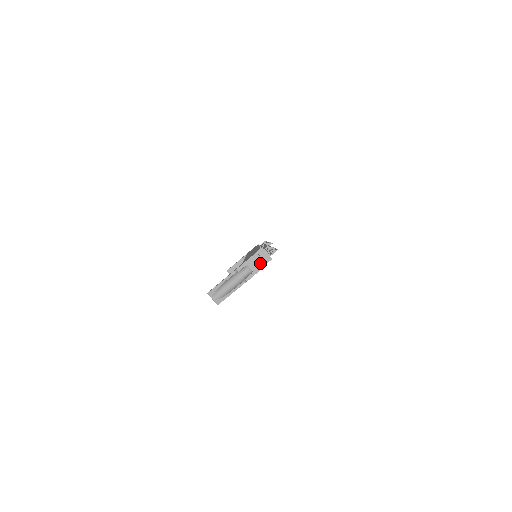
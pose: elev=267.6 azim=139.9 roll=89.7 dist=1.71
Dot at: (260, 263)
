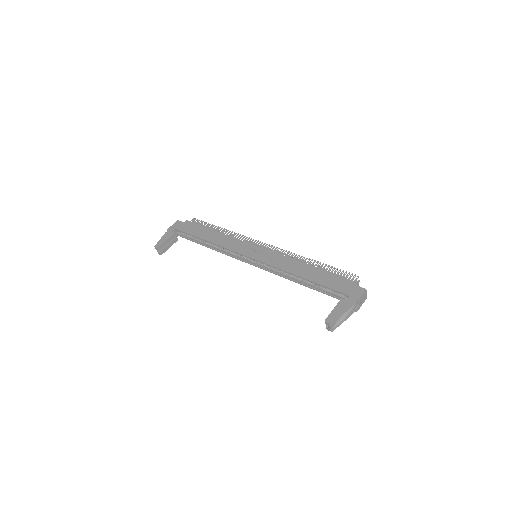
Dot at: (365, 297)
